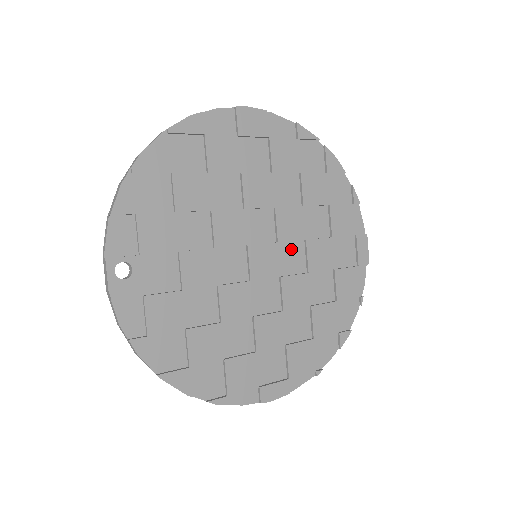
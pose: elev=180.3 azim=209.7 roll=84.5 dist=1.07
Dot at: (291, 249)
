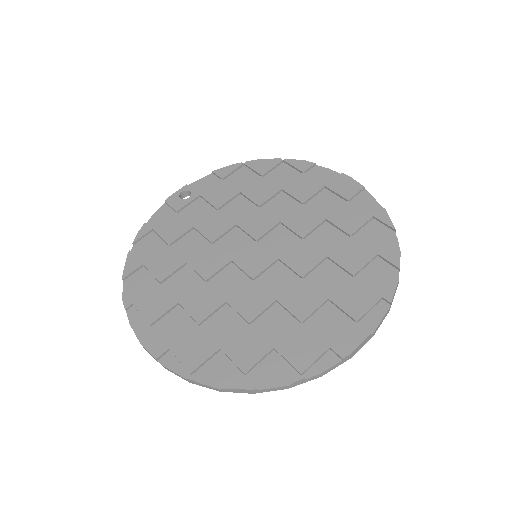
Dot at: (284, 275)
